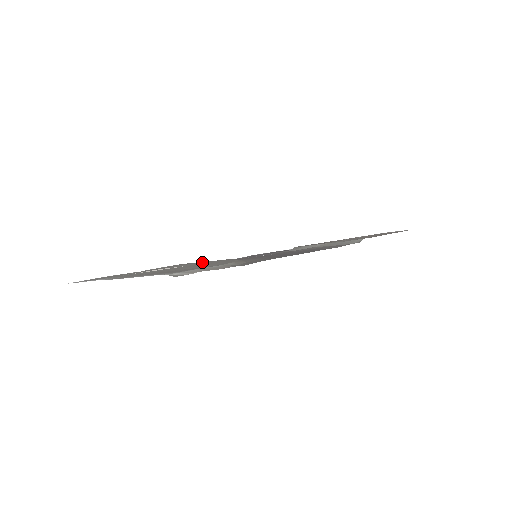
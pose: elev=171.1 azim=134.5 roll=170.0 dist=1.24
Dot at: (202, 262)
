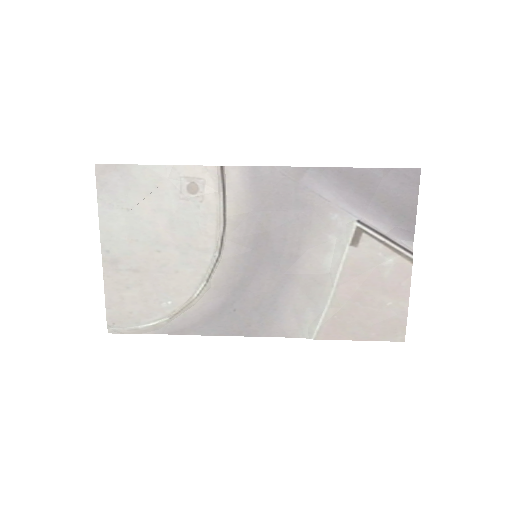
Dot at: (203, 236)
